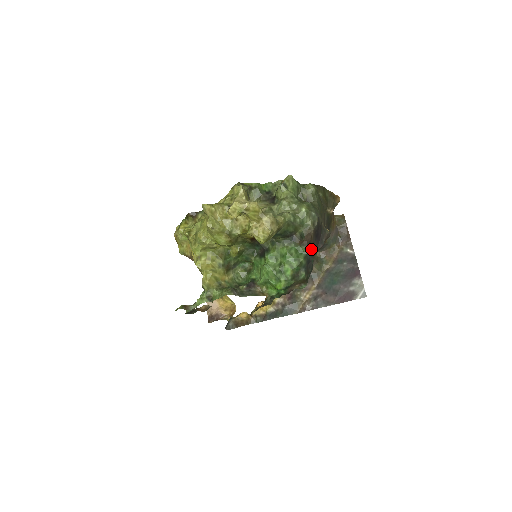
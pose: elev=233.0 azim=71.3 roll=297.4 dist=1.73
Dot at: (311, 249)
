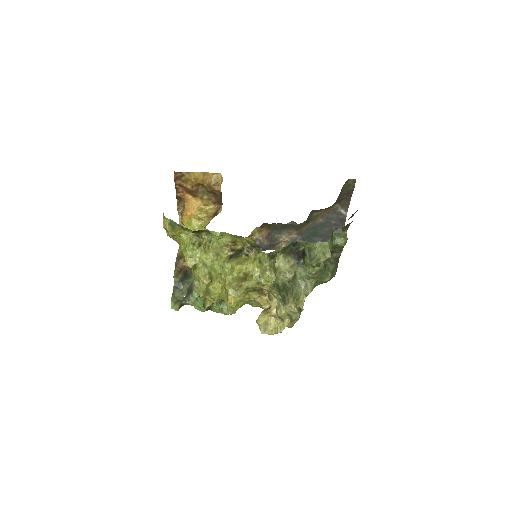
Dot at: occluded
